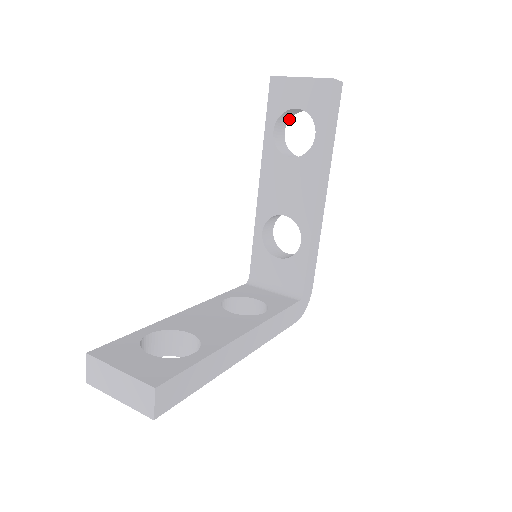
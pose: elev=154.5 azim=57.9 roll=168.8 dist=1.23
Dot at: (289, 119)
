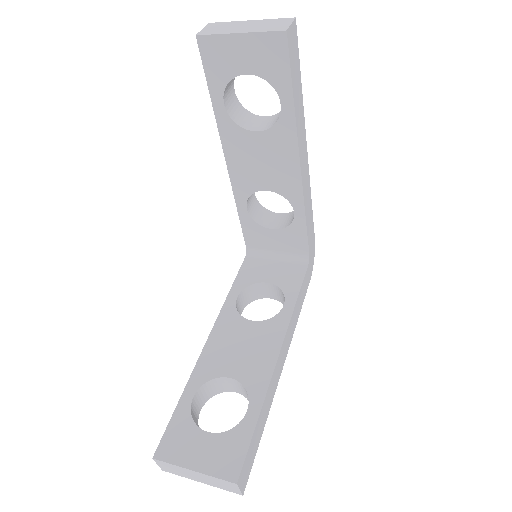
Dot at: occluded
